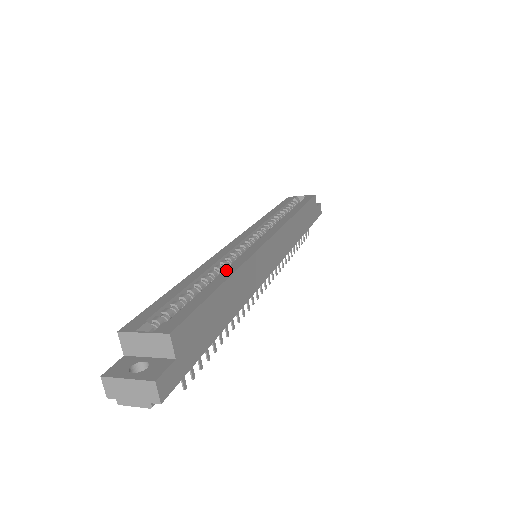
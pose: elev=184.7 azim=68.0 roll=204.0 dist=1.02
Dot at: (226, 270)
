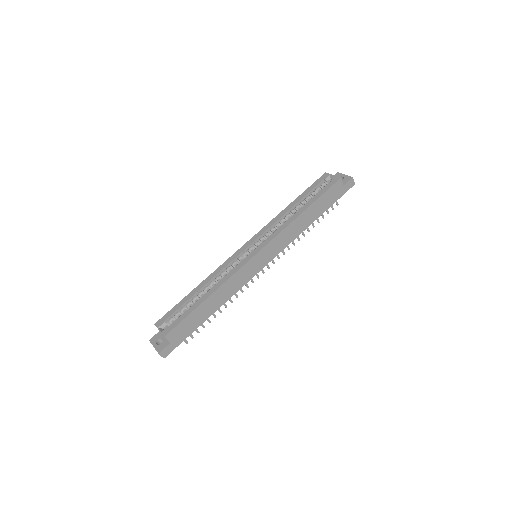
Dot at: (213, 288)
